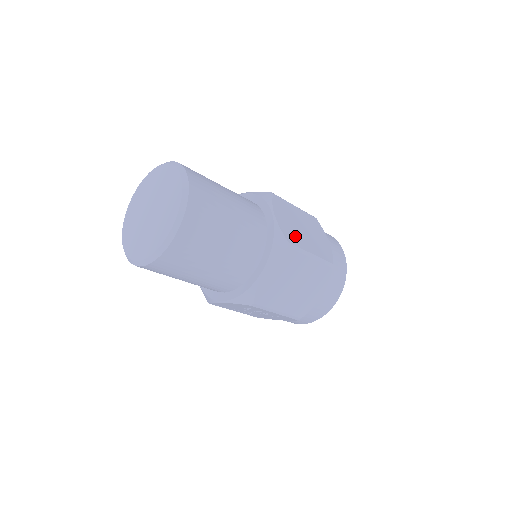
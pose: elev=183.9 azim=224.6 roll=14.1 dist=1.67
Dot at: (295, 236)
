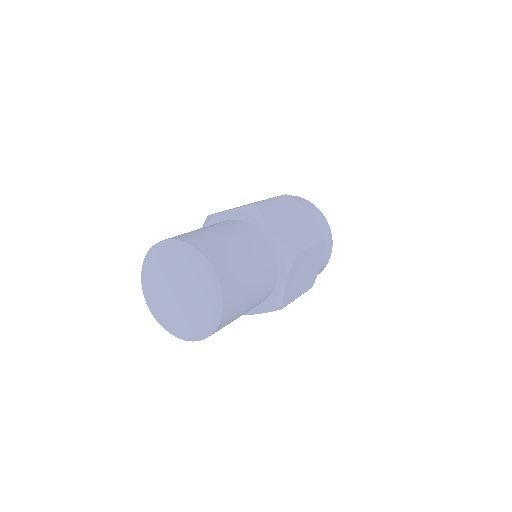
Dot at: (293, 237)
